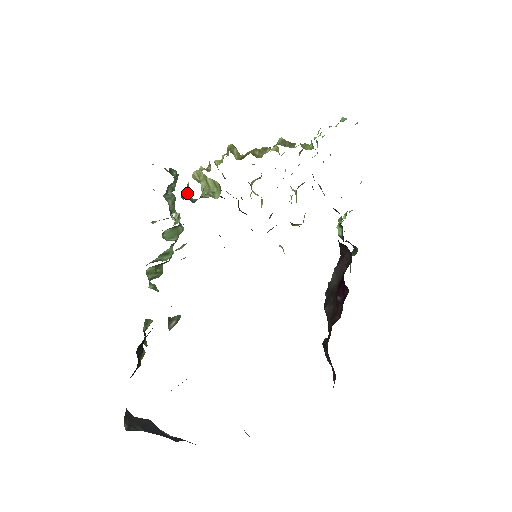
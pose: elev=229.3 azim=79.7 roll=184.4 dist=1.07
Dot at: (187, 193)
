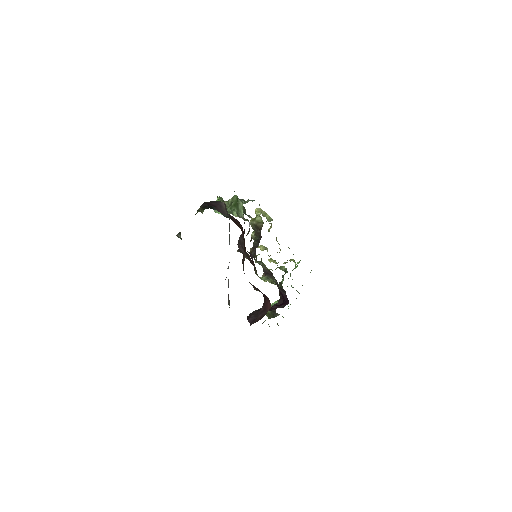
Dot at: occluded
